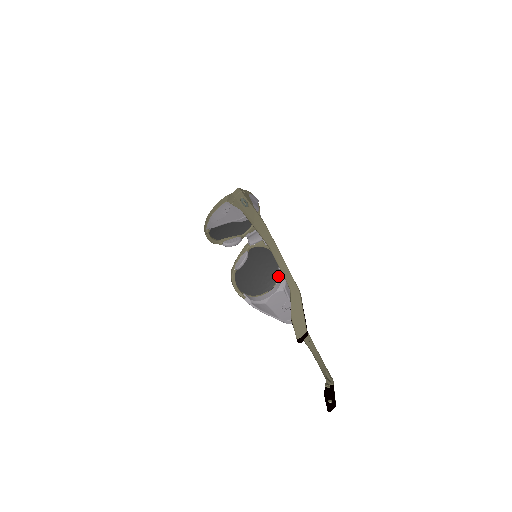
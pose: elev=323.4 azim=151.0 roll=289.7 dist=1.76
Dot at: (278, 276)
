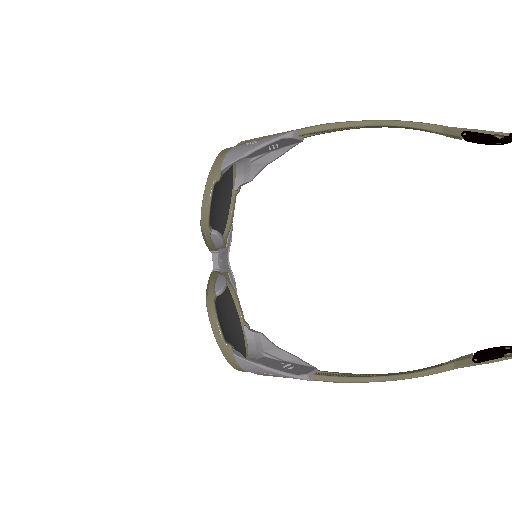
Dot at: (245, 342)
